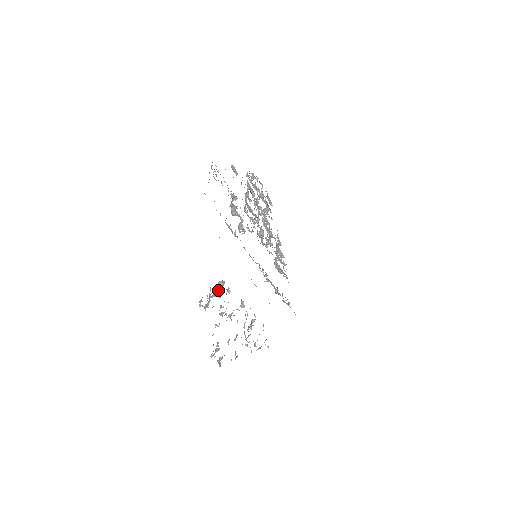
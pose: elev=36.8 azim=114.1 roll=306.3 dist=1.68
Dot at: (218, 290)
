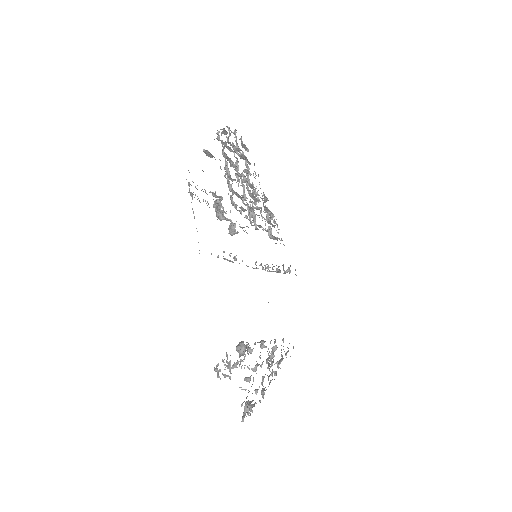
Dot at: (240, 361)
